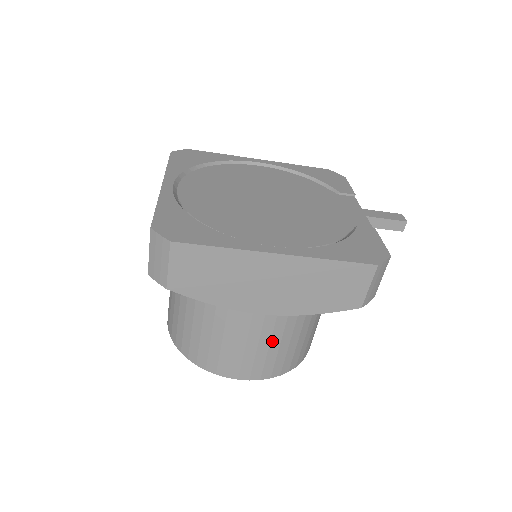
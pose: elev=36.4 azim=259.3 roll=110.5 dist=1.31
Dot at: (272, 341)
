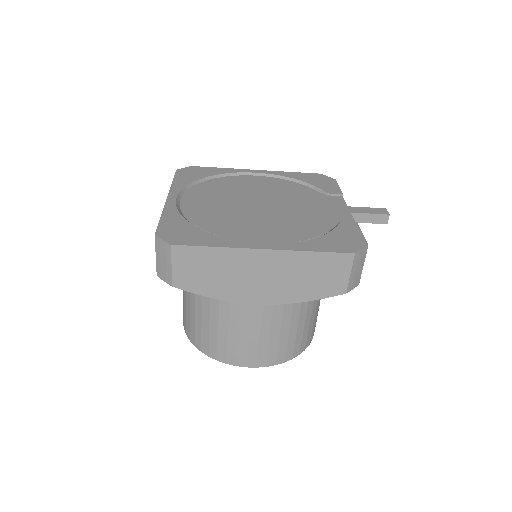
Dot at: (272, 330)
